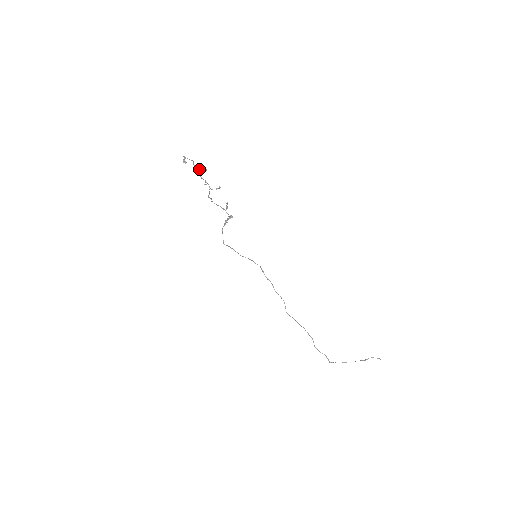
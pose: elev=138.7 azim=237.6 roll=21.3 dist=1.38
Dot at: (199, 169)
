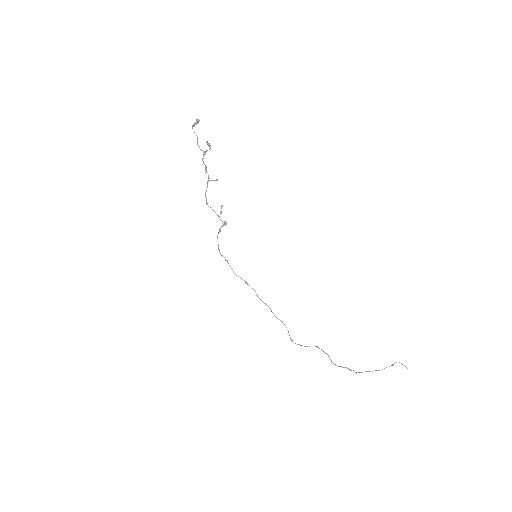
Dot at: (202, 150)
